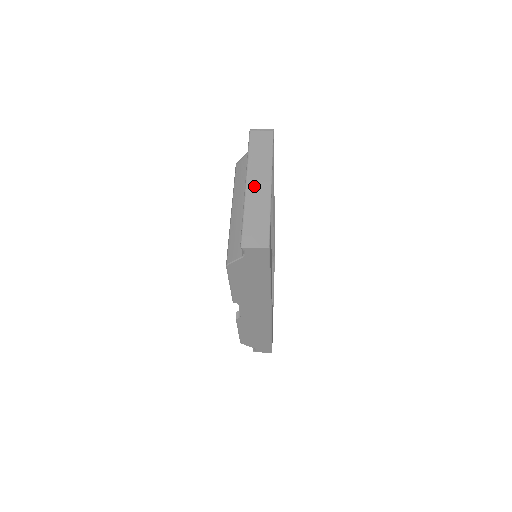
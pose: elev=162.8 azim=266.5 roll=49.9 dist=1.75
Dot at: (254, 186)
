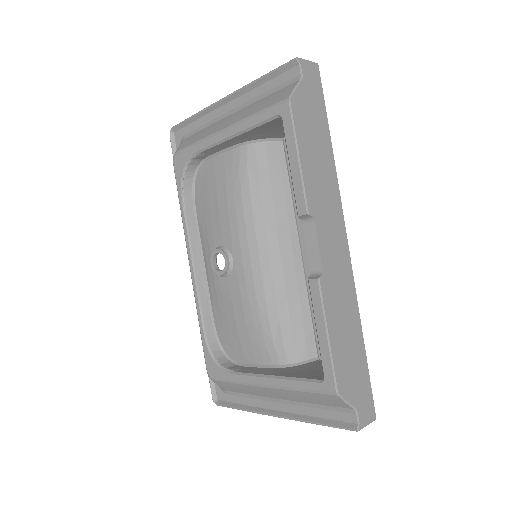
Dot at: occluded
